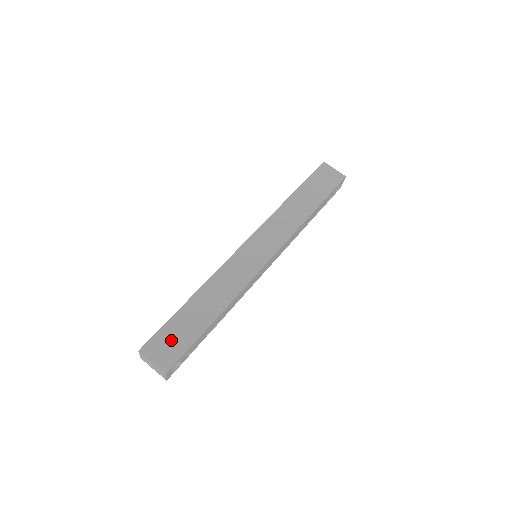
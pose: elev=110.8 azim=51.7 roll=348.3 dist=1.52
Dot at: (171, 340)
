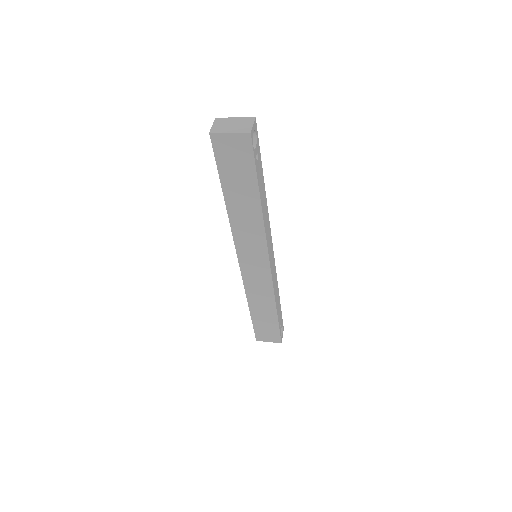
Dot at: occluded
